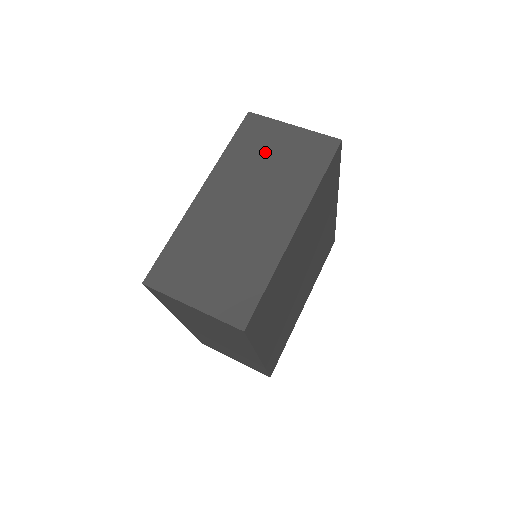
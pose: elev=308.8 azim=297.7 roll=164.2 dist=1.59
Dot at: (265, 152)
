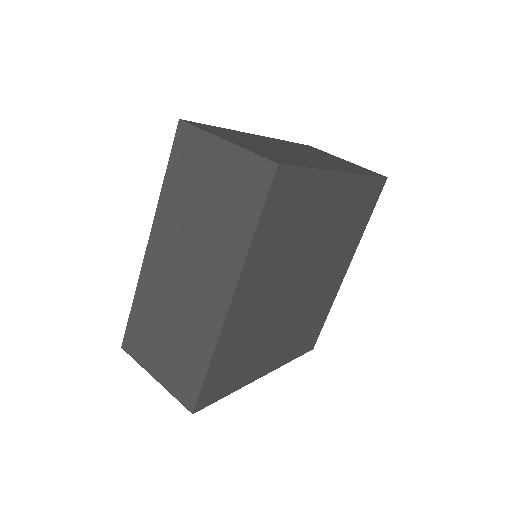
Dot at: (320, 154)
